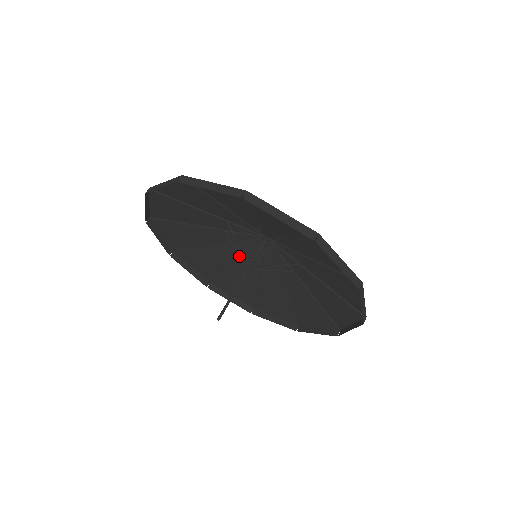
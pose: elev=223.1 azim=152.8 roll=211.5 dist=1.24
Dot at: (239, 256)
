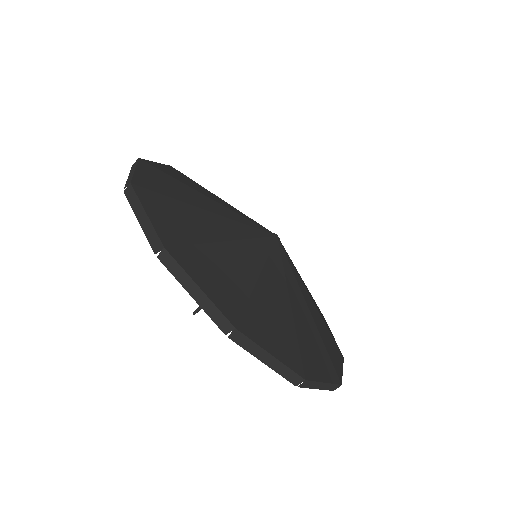
Dot at: occluded
